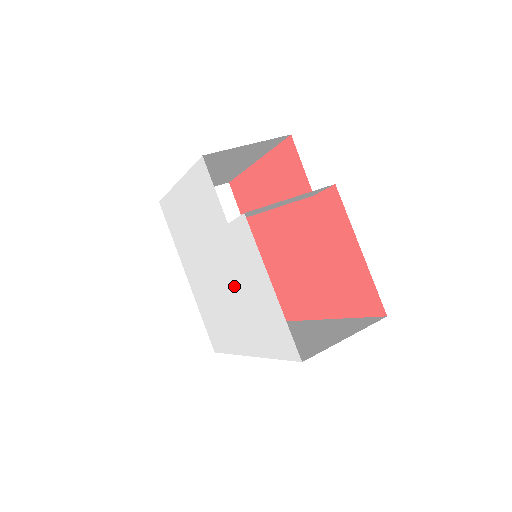
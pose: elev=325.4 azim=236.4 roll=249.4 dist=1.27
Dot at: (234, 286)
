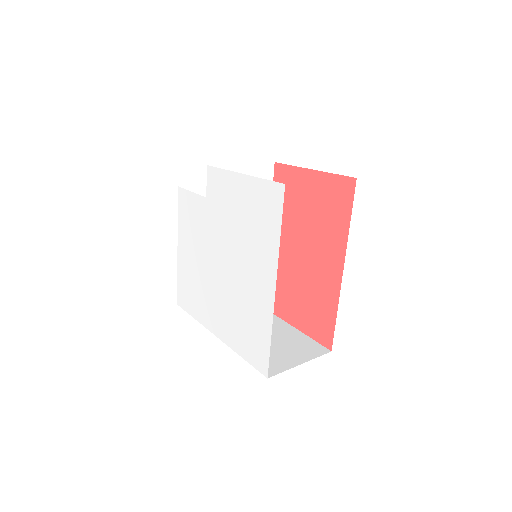
Dot at: (233, 242)
